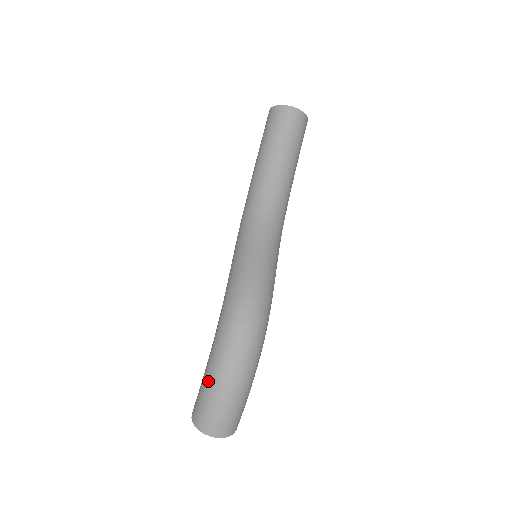
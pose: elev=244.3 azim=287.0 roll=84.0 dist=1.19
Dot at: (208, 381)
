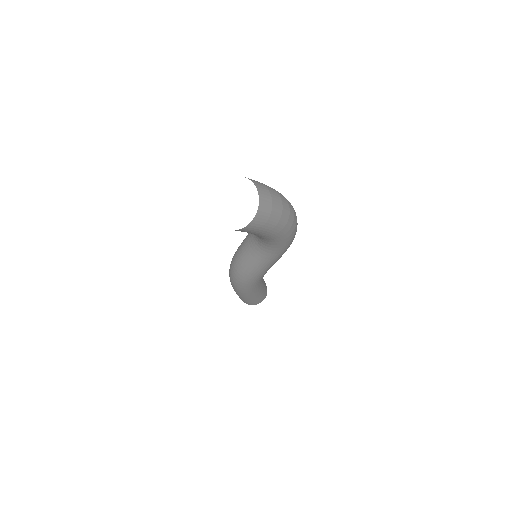
Dot at: occluded
